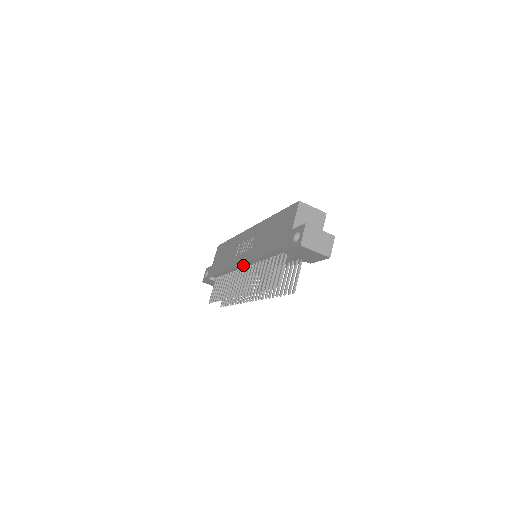
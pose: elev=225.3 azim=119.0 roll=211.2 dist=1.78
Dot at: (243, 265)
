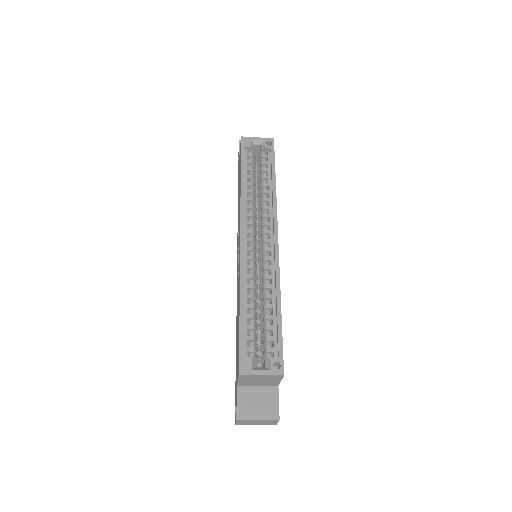
Dot at: occluded
